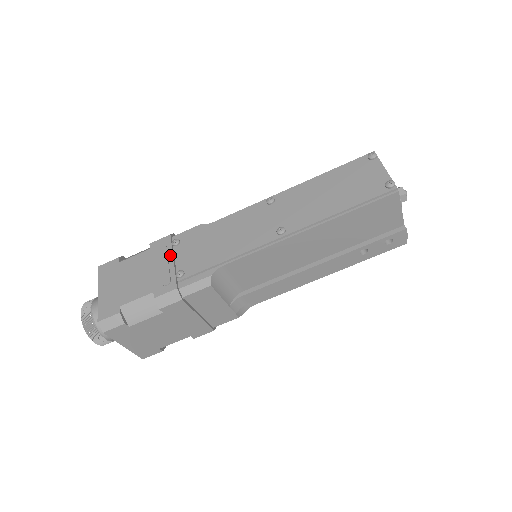
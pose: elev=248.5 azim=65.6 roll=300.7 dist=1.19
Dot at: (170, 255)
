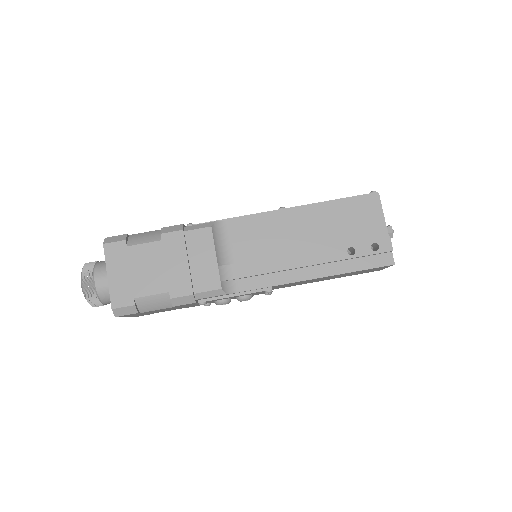
Dot at: occluded
